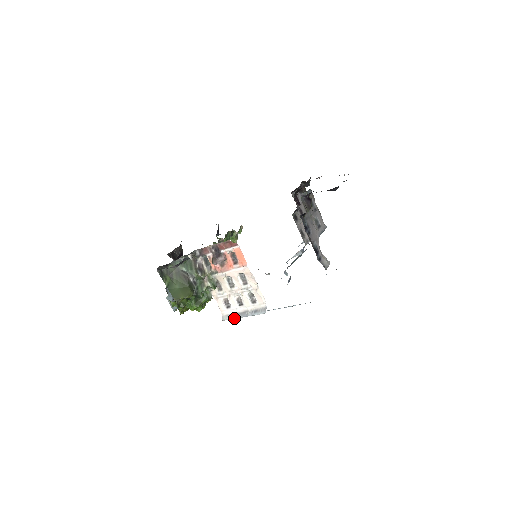
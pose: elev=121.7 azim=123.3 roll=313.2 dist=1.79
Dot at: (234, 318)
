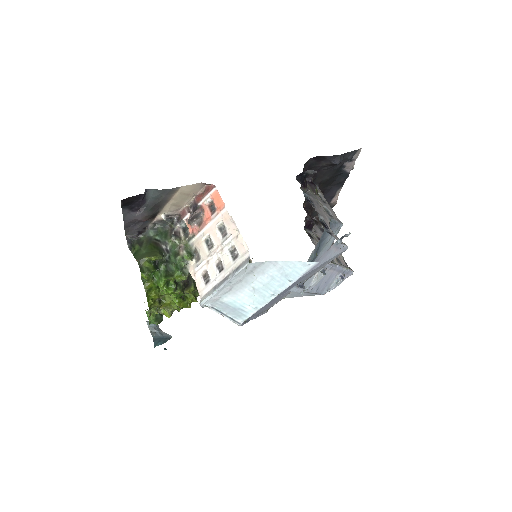
Dot at: (213, 292)
